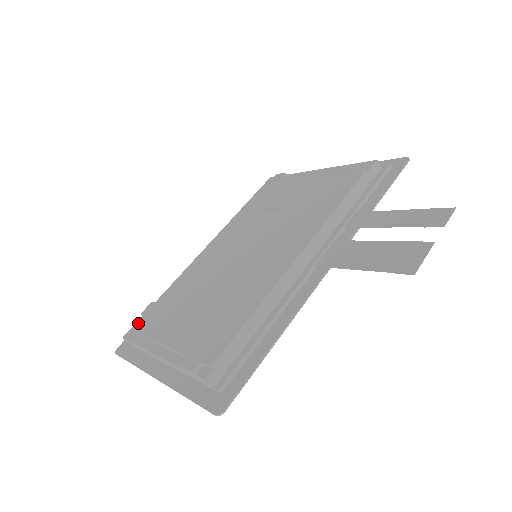
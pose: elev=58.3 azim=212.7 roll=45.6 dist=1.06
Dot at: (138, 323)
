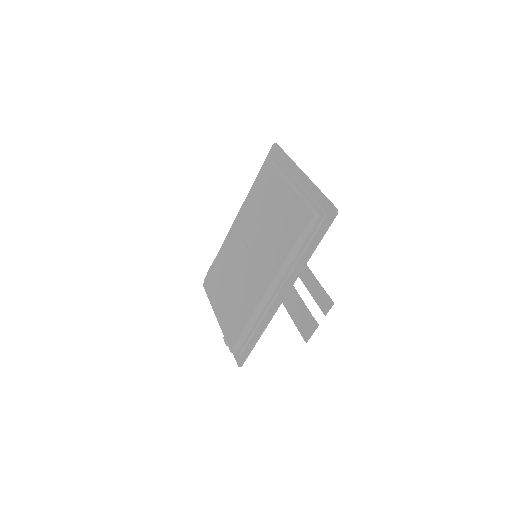
Dot at: (207, 278)
